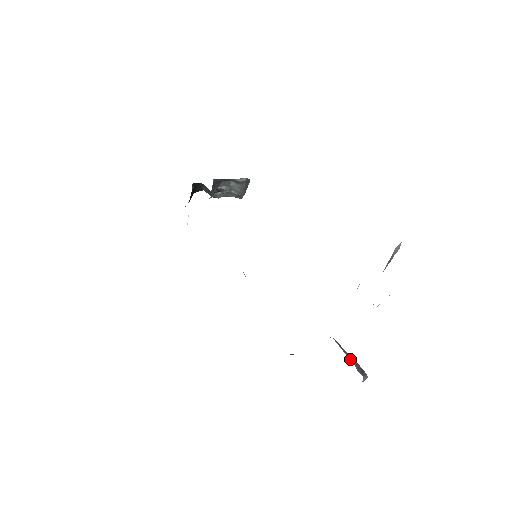
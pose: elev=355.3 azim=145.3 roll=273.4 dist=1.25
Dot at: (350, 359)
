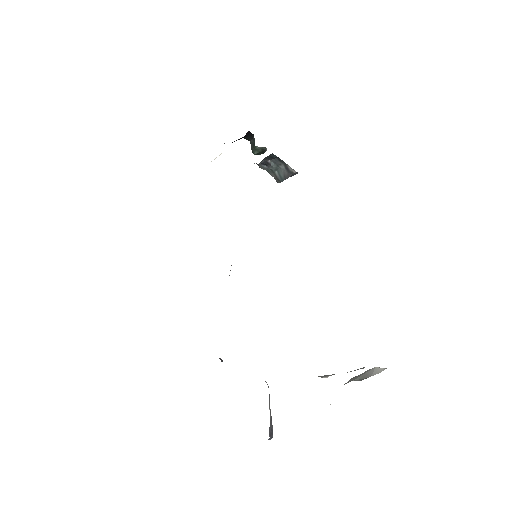
Dot at: (270, 417)
